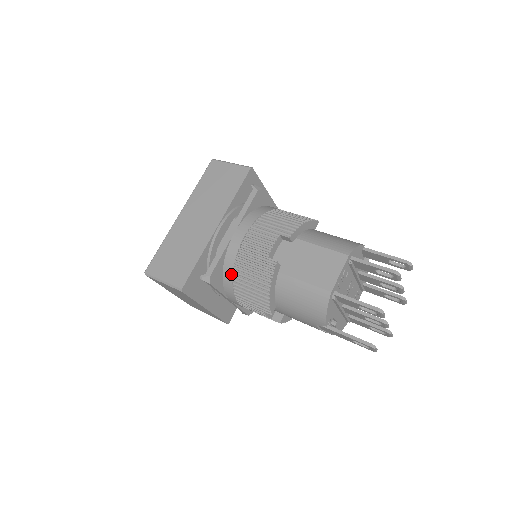
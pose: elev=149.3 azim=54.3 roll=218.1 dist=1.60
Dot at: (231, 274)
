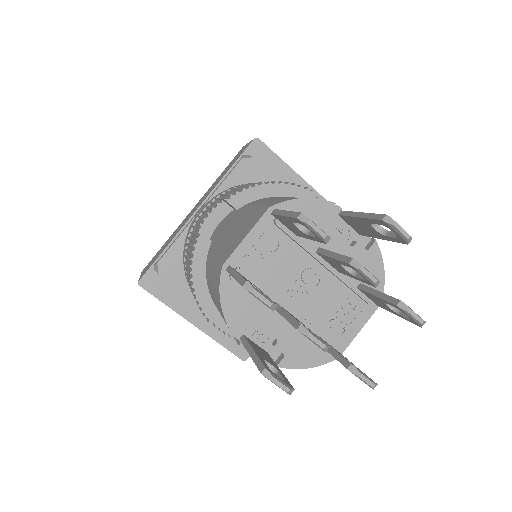
Dot at: (184, 264)
